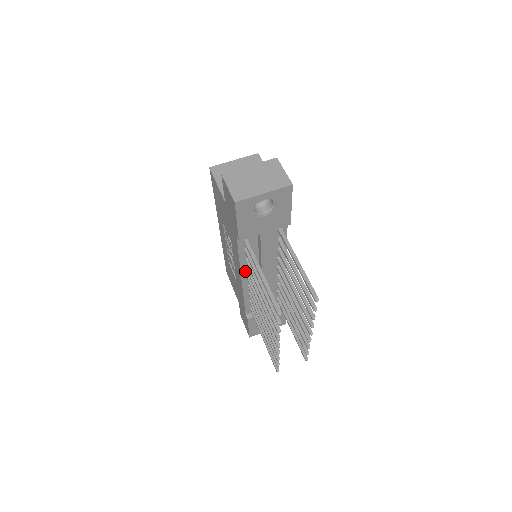
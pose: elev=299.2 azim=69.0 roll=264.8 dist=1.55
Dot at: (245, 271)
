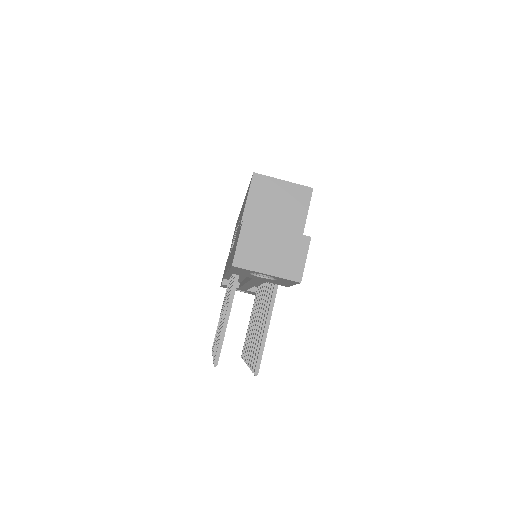
Dot at: occluded
